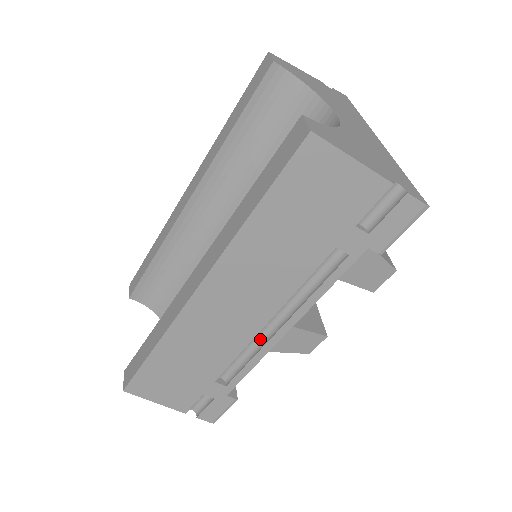
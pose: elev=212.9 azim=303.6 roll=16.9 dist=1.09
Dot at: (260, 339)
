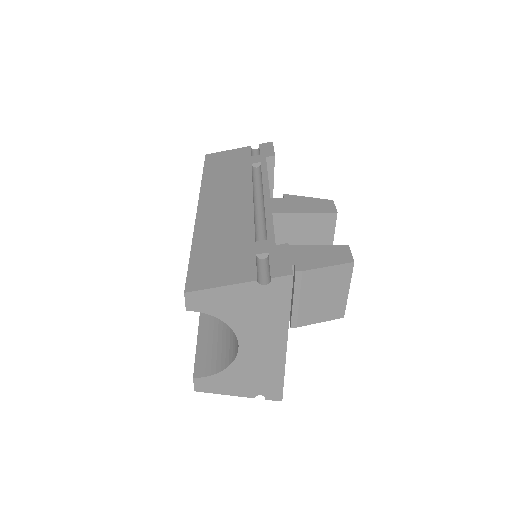
Dot at: occluded
